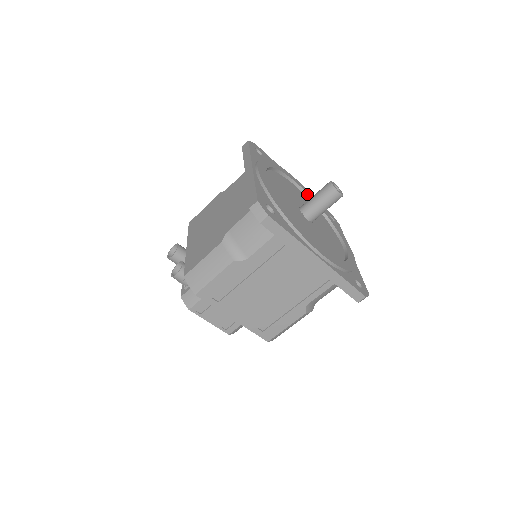
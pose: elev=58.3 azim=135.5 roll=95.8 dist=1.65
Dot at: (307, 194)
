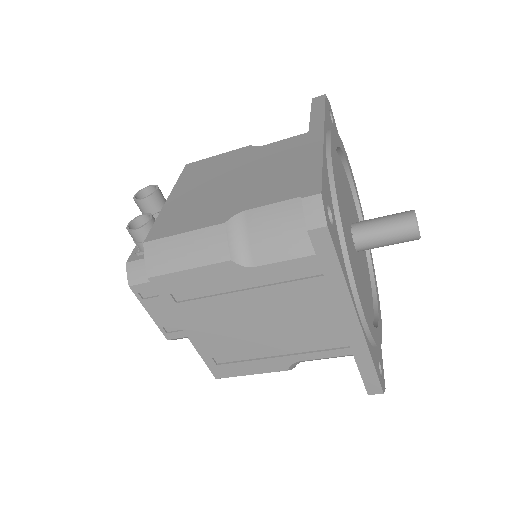
Dot at: (359, 206)
